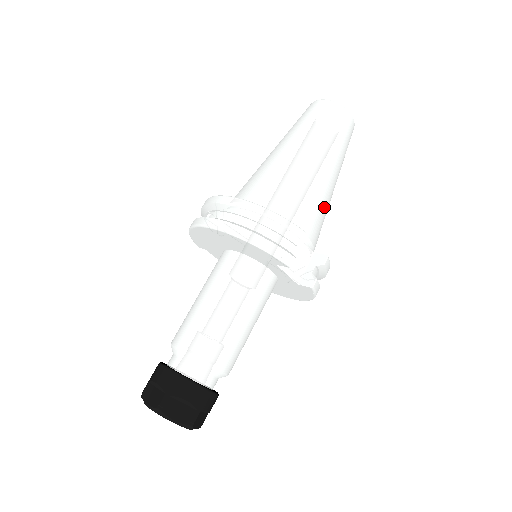
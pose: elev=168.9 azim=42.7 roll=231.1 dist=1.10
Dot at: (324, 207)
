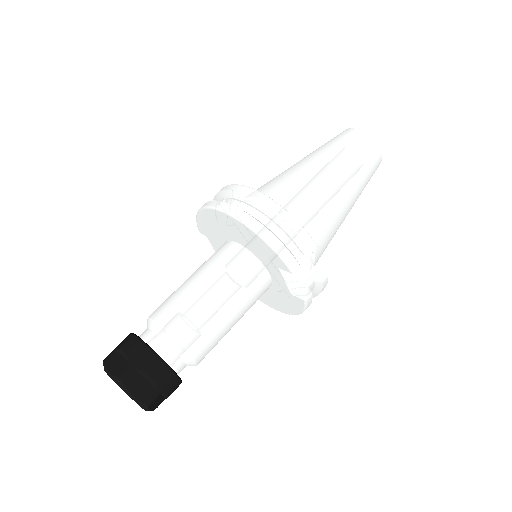
Dot at: (335, 228)
